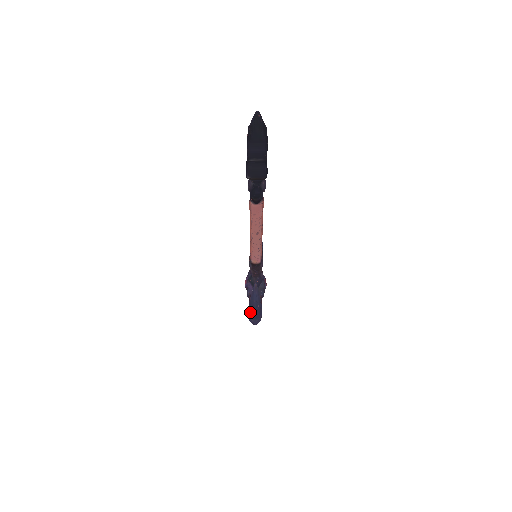
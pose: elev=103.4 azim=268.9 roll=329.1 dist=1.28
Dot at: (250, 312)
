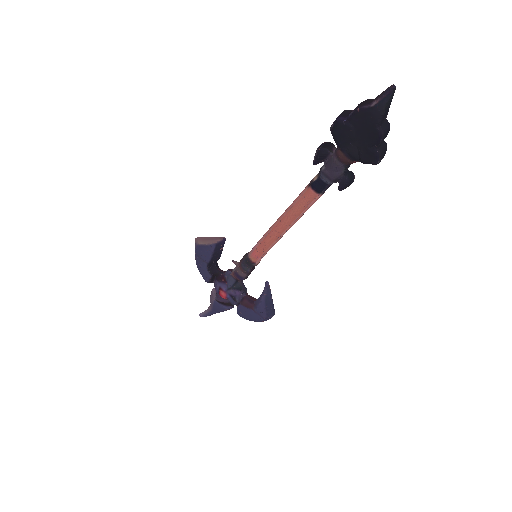
Dot at: (268, 311)
